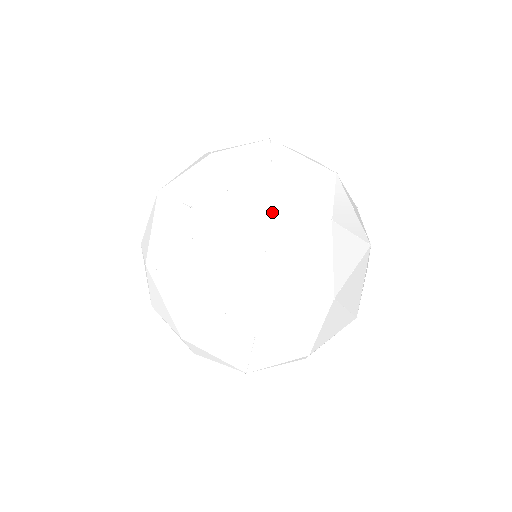
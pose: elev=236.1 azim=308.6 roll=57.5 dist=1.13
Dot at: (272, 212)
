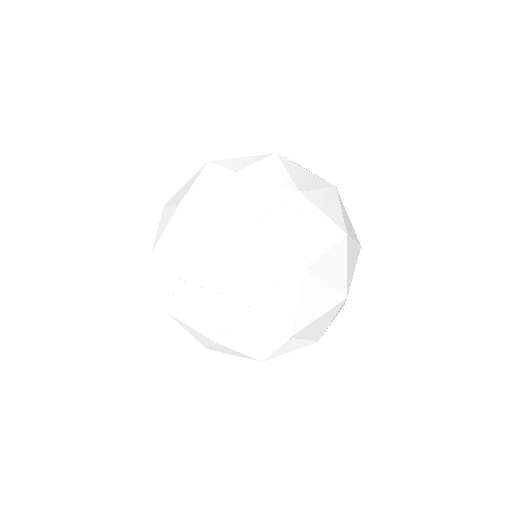
Dot at: (201, 313)
